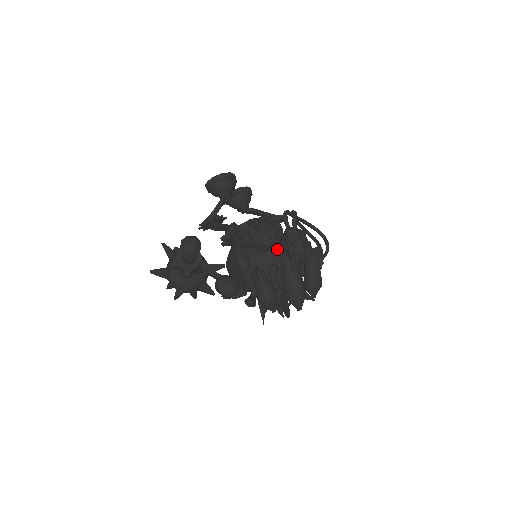
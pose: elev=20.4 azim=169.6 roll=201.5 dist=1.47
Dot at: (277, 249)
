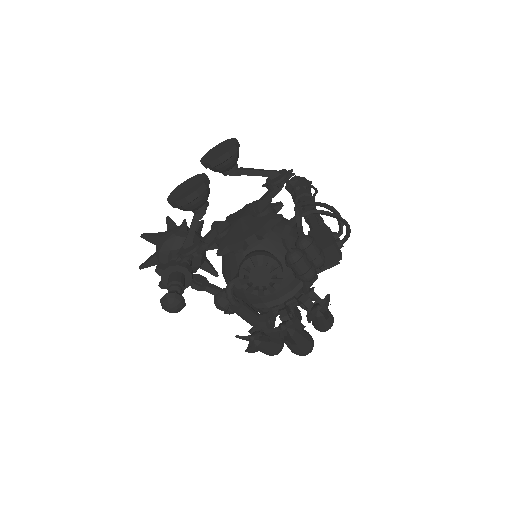
Dot at: occluded
